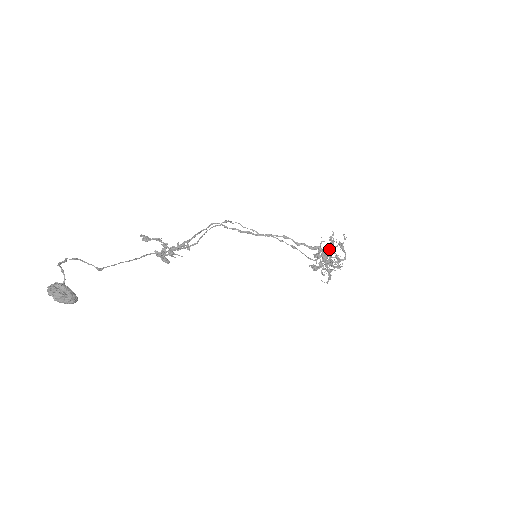
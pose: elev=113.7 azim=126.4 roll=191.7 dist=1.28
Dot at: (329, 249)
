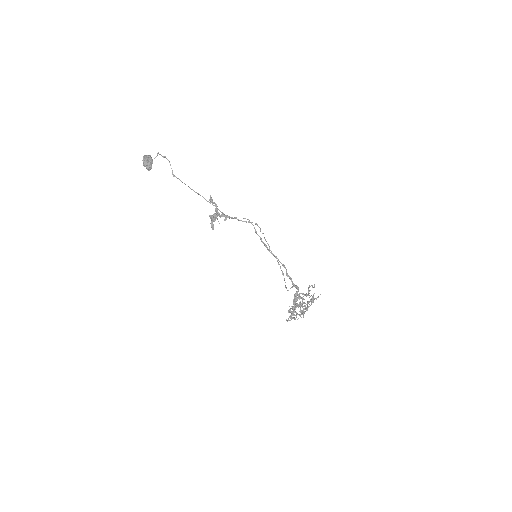
Dot at: (303, 294)
